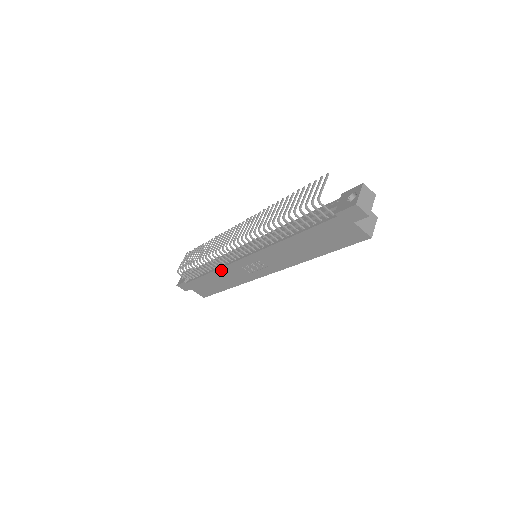
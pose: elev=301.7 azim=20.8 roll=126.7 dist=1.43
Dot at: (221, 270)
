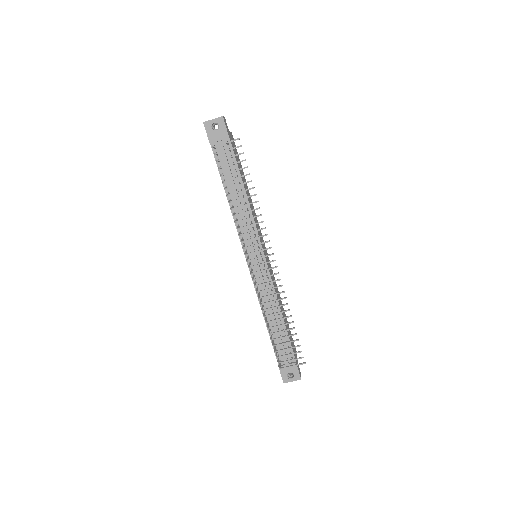
Dot at: (234, 218)
